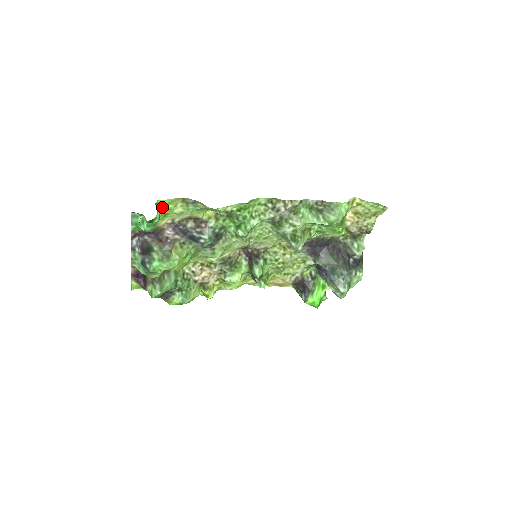
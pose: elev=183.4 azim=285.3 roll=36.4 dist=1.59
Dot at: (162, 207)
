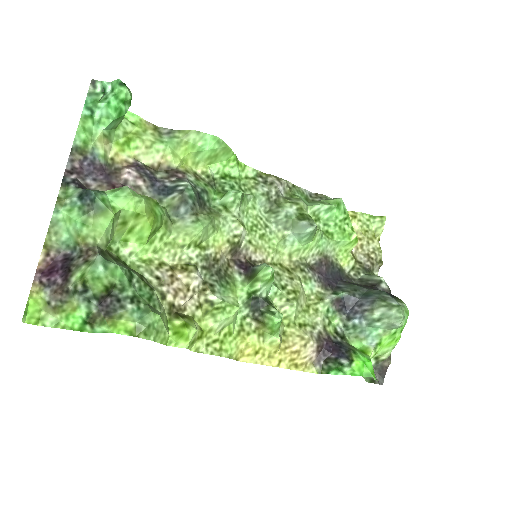
Dot at: (127, 122)
